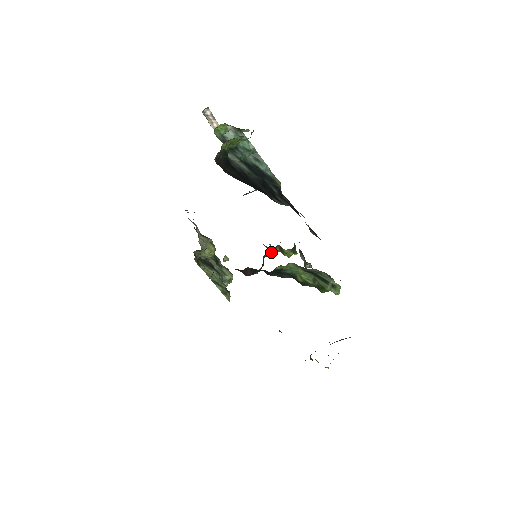
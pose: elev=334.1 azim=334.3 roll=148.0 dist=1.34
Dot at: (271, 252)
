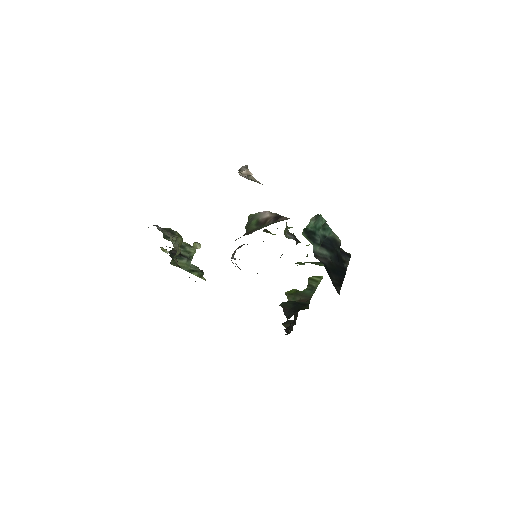
Dot at: occluded
